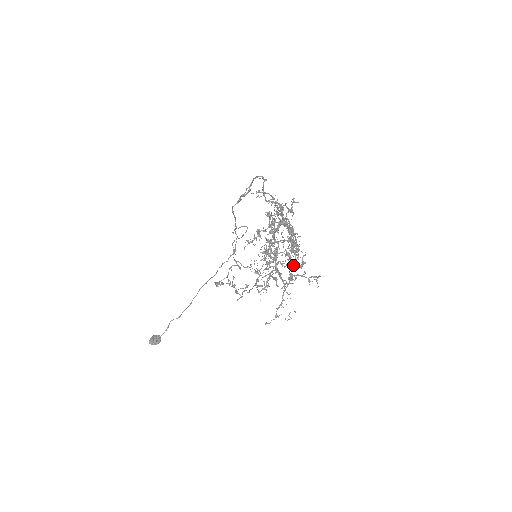
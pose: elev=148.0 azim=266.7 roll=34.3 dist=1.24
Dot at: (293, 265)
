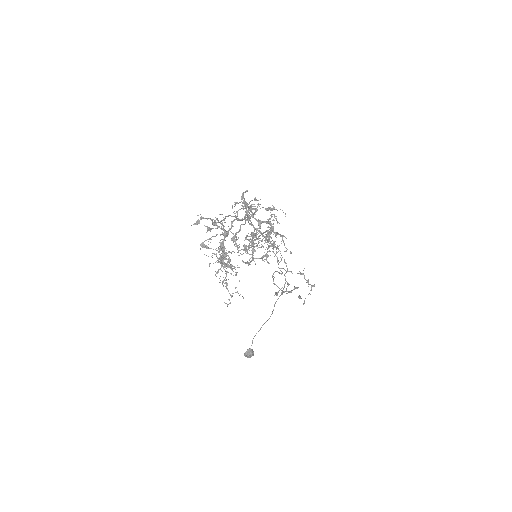
Dot at: (252, 252)
